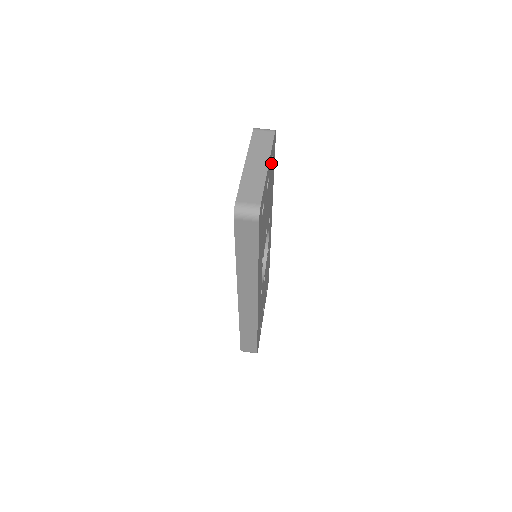
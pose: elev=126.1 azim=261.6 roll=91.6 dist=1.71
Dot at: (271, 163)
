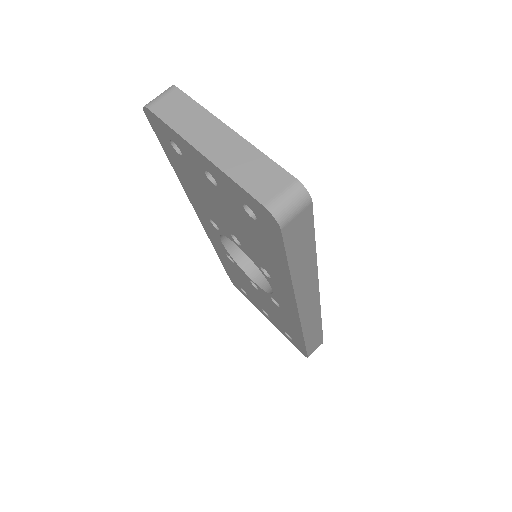
Dot at: occluded
